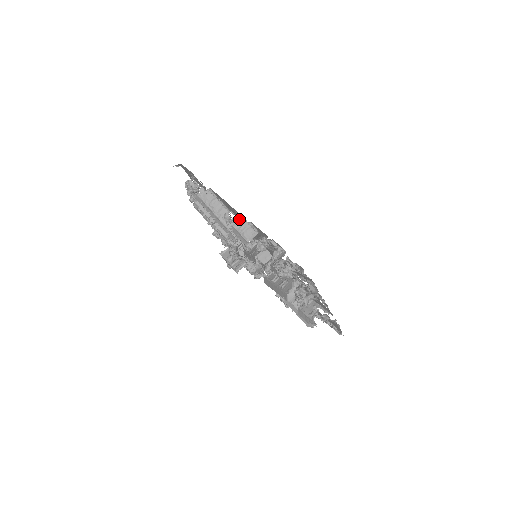
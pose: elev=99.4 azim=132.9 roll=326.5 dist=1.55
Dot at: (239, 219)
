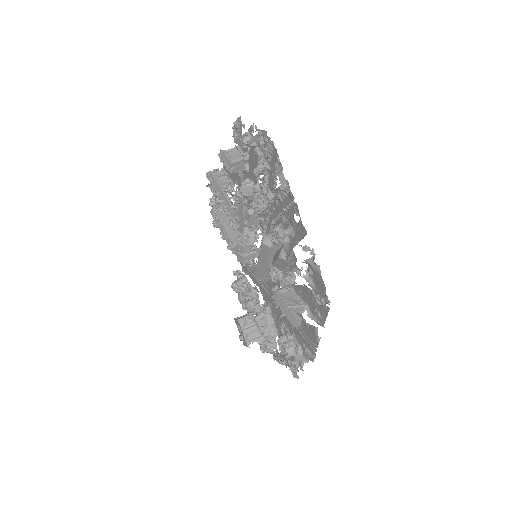
Dot at: (239, 184)
